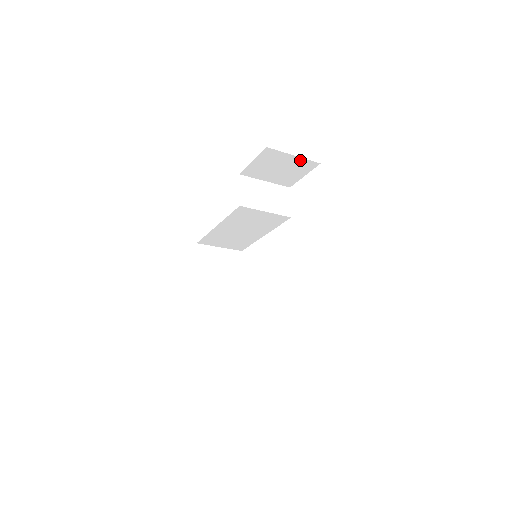
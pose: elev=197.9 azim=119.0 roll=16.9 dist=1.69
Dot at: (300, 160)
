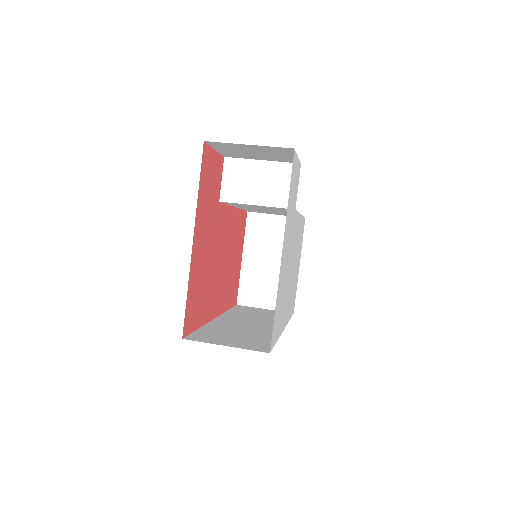
Dot at: (264, 147)
